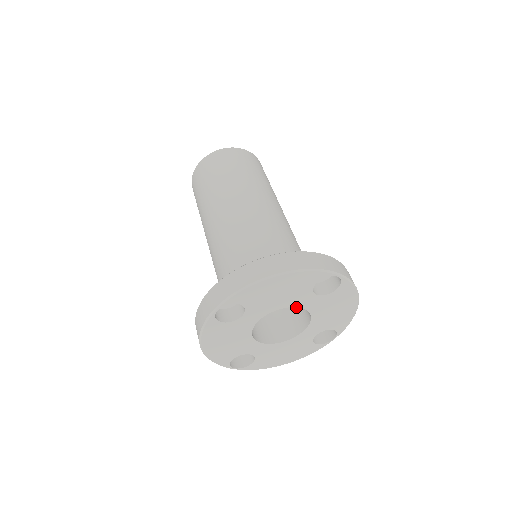
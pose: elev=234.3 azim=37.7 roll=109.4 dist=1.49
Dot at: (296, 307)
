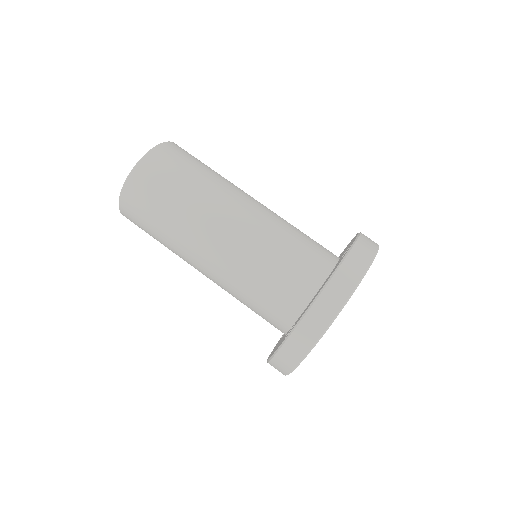
Dot at: occluded
